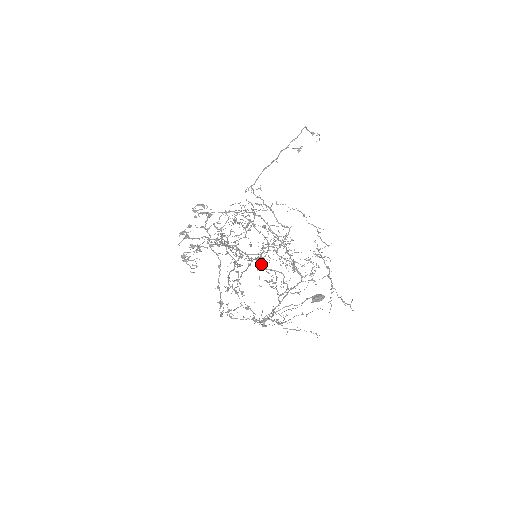
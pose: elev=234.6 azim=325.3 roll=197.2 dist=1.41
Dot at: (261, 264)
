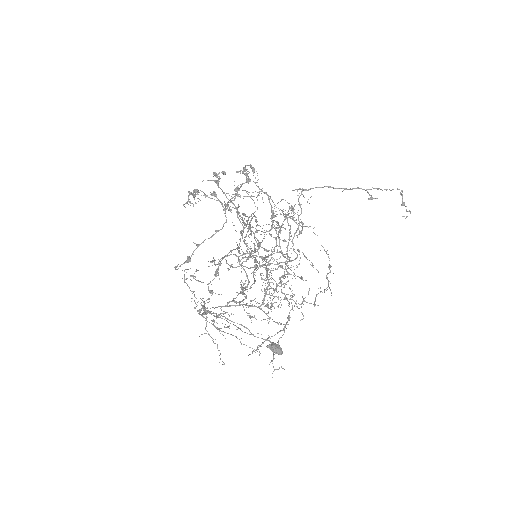
Dot at: (243, 258)
